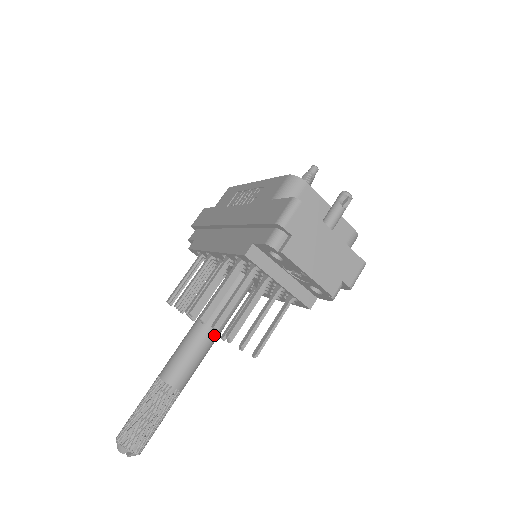
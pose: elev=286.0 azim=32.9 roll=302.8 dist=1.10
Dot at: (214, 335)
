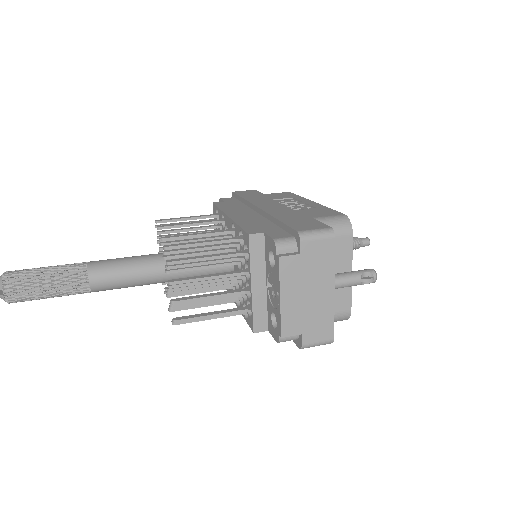
Dot at: (162, 277)
